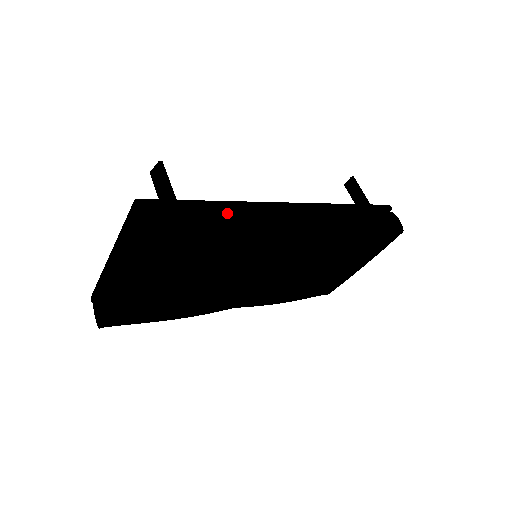
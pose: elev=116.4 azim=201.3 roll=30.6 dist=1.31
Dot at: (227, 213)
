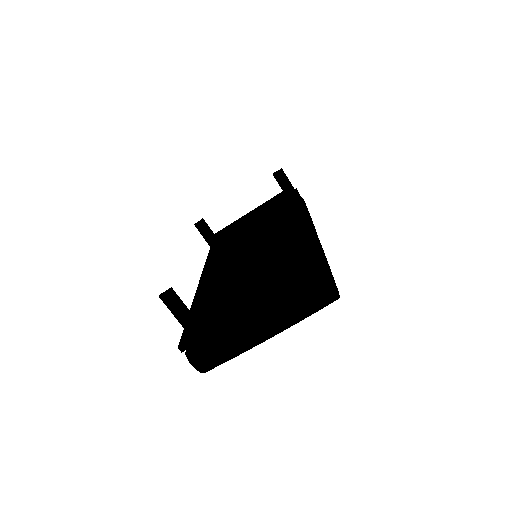
Dot at: (318, 246)
